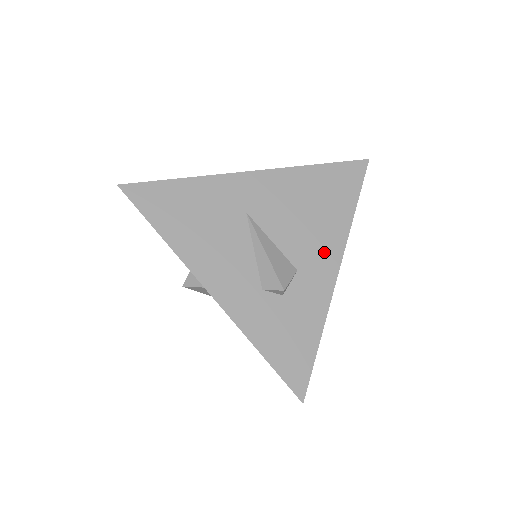
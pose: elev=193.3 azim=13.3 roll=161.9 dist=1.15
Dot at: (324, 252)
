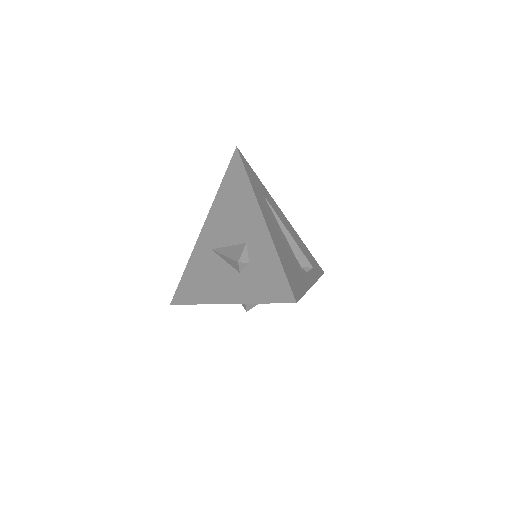
Dot at: (250, 217)
